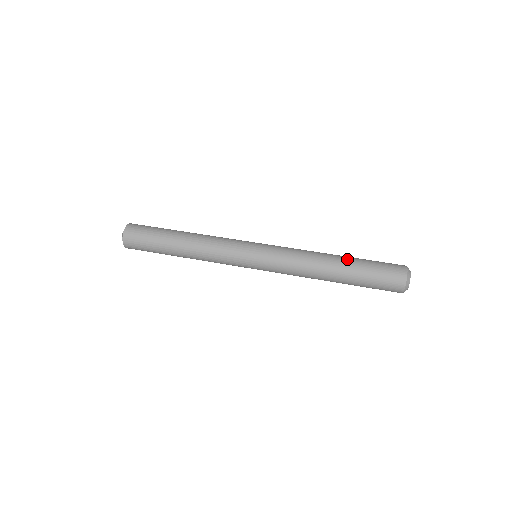
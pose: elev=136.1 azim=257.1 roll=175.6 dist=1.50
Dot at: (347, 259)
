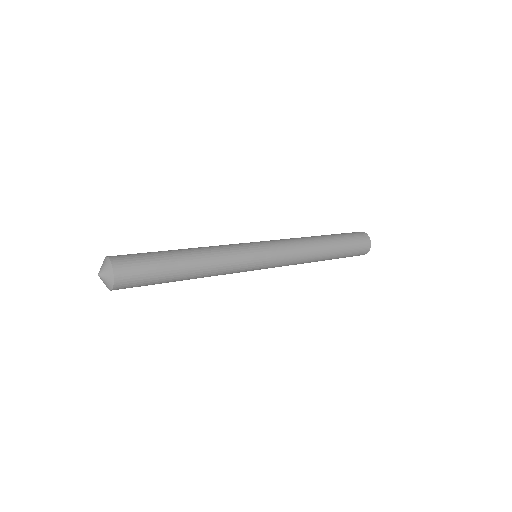
Dot at: (329, 236)
